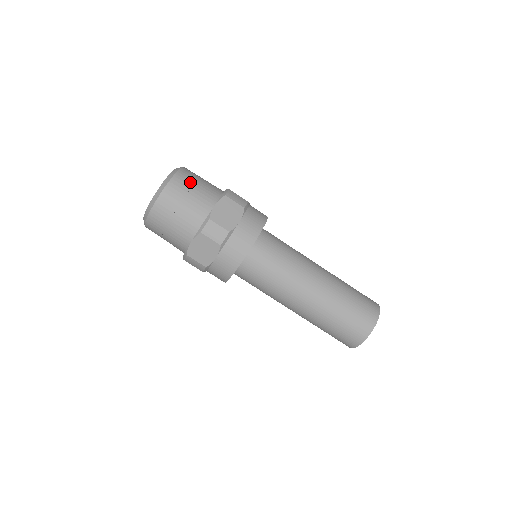
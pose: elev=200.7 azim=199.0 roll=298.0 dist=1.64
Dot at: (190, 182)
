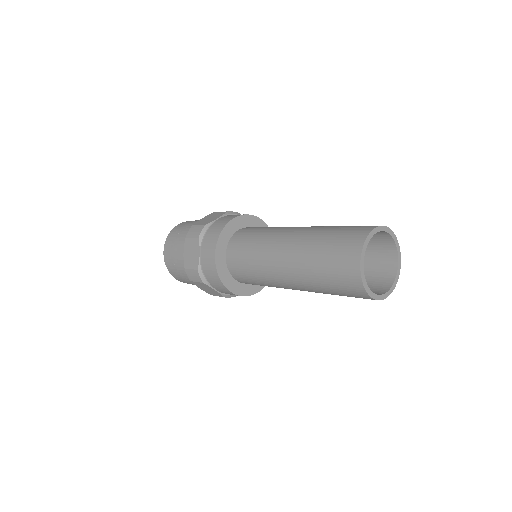
Dot at: occluded
